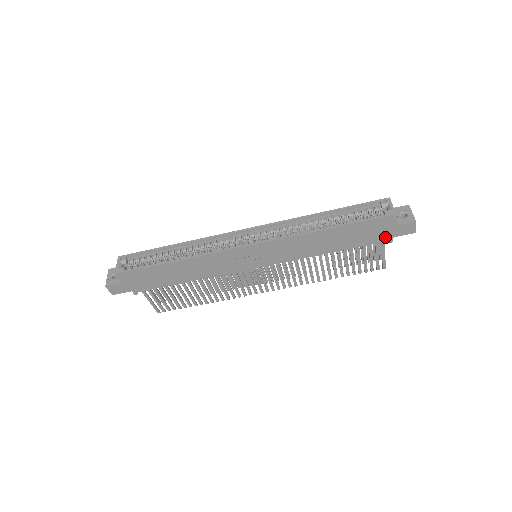
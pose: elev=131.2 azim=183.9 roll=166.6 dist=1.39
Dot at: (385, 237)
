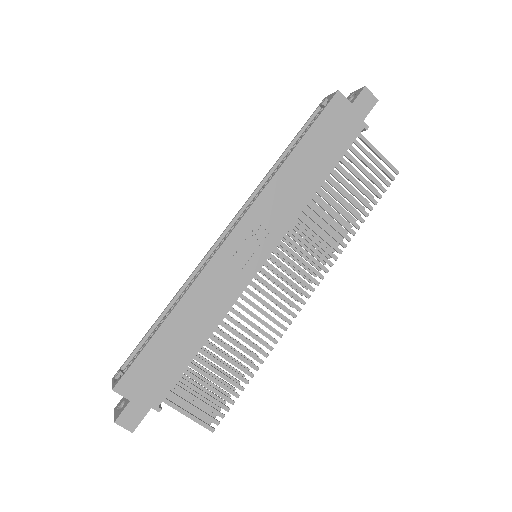
Dot at: (355, 126)
